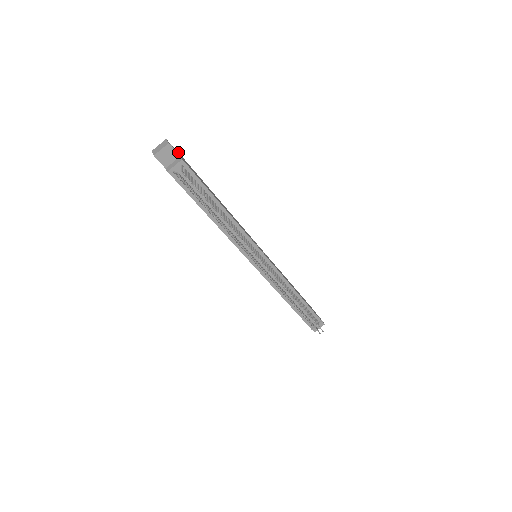
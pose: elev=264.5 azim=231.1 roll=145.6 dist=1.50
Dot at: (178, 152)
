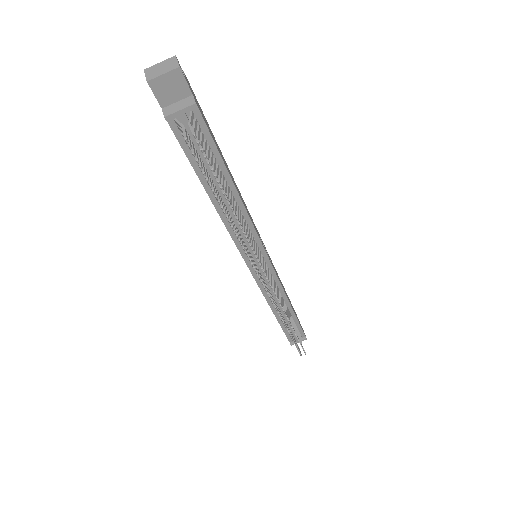
Dot at: (188, 81)
